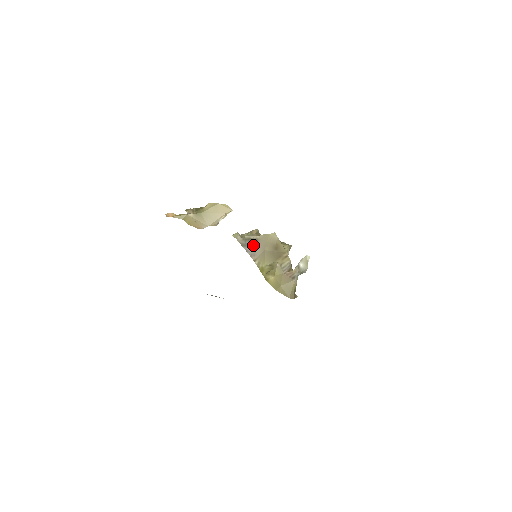
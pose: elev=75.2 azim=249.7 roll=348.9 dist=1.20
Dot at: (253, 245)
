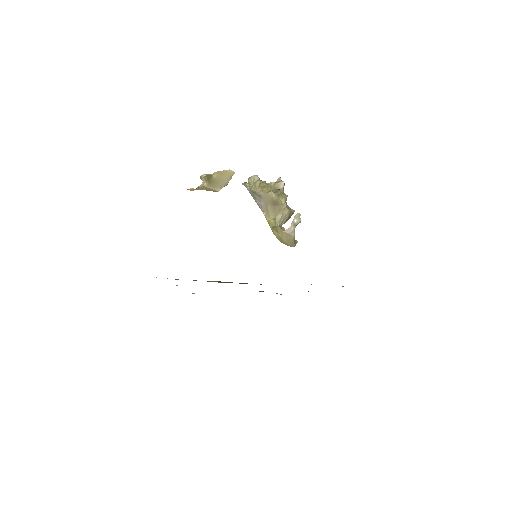
Dot at: (259, 199)
